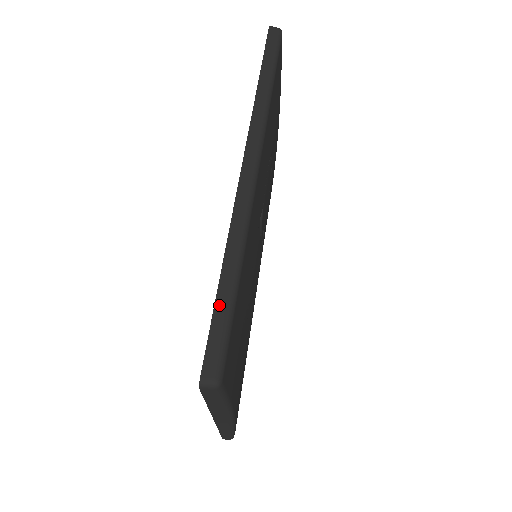
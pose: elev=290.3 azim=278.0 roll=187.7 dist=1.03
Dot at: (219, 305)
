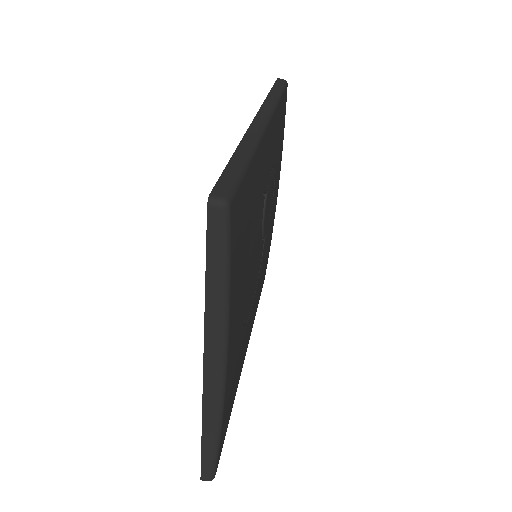
Dot at: (231, 166)
